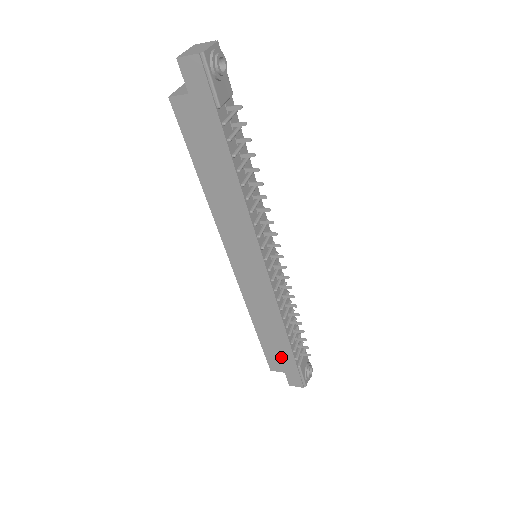
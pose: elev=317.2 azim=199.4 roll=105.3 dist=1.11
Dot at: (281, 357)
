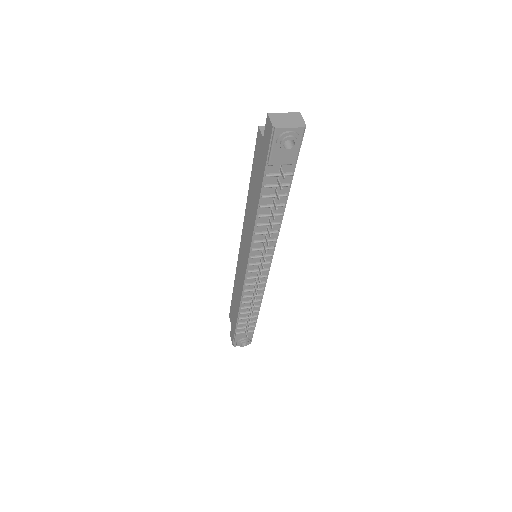
Dot at: (234, 317)
